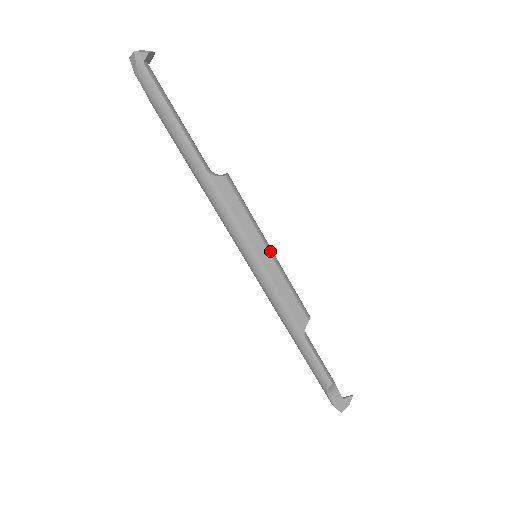
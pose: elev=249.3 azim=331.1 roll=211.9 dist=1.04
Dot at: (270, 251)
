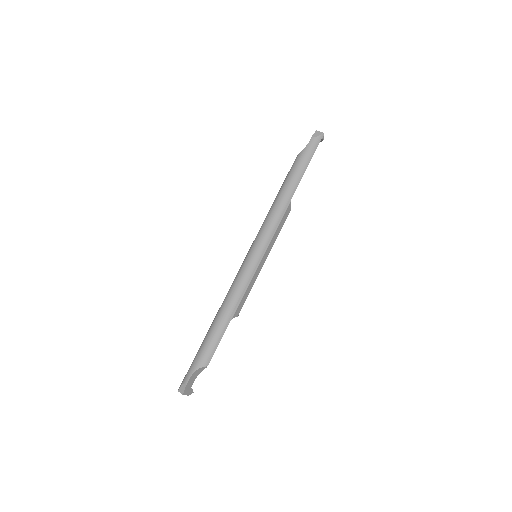
Dot at: occluded
